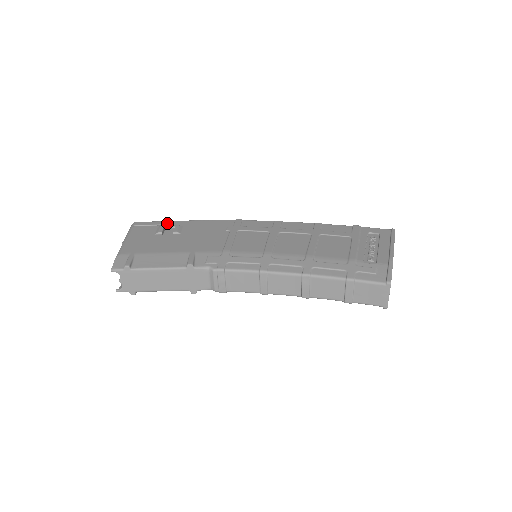
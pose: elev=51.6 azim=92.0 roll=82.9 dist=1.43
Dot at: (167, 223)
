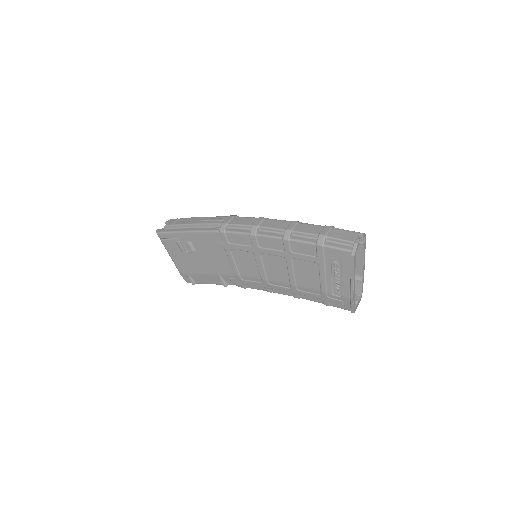
Dot at: (178, 237)
